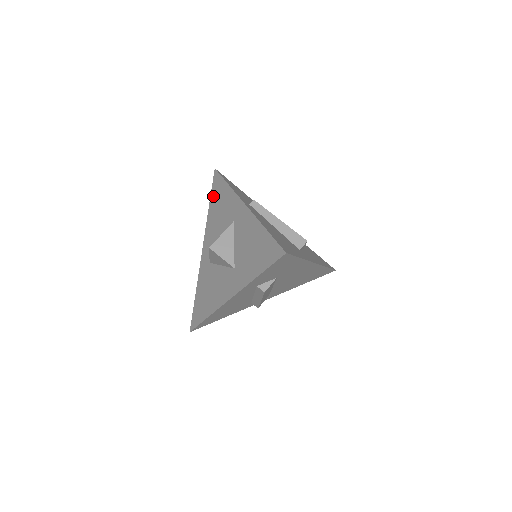
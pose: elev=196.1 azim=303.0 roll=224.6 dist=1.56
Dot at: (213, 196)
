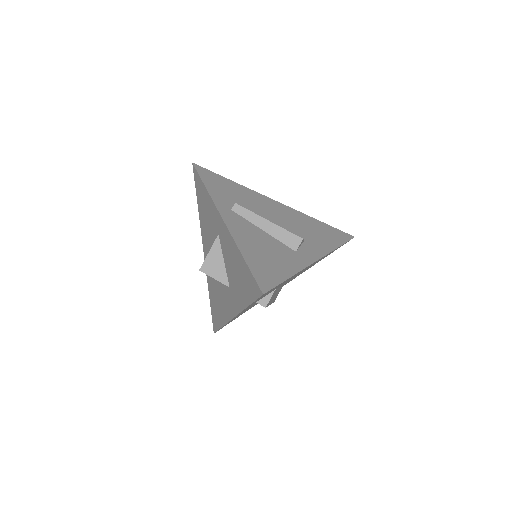
Dot at: (198, 196)
